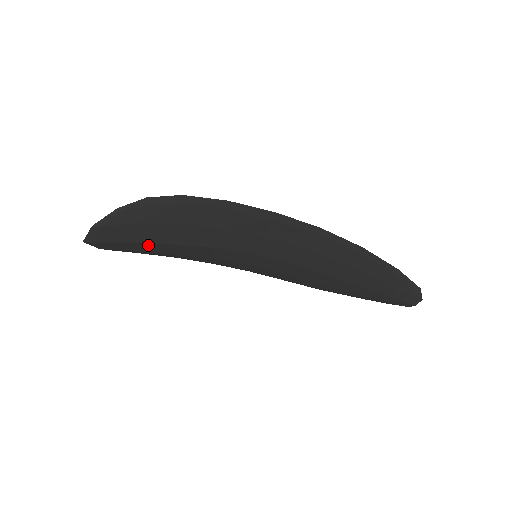
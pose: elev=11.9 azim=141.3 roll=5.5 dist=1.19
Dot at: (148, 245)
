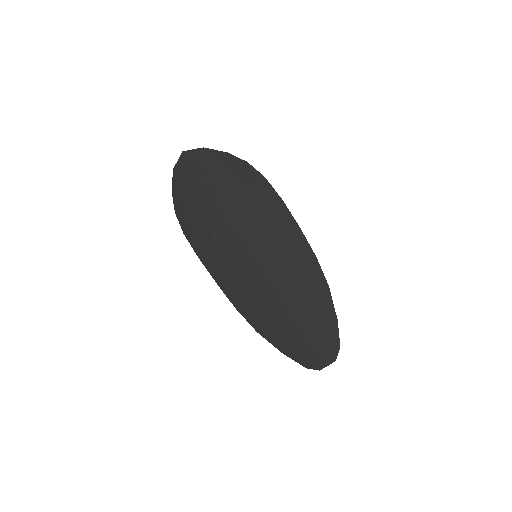
Dot at: (206, 192)
